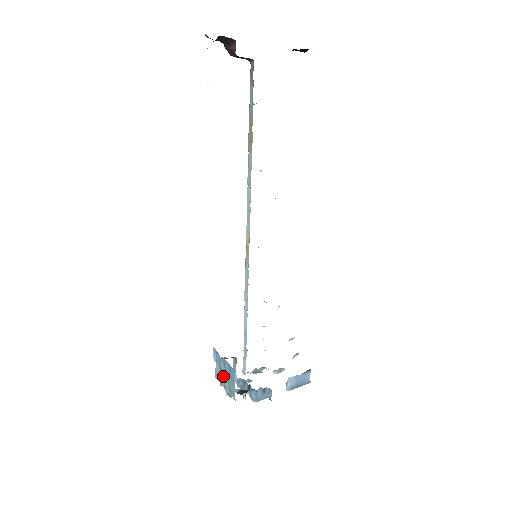
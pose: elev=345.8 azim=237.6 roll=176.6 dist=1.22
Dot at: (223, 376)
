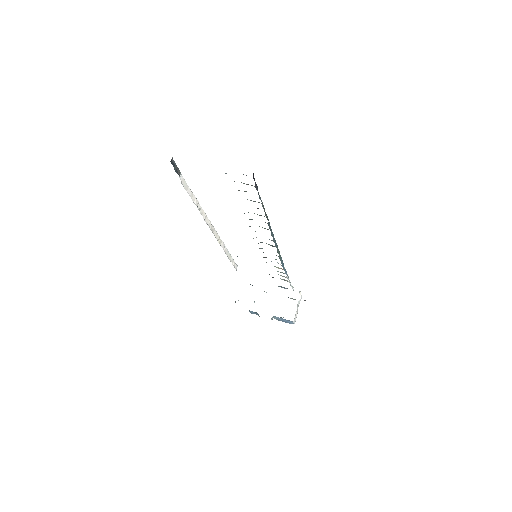
Dot at: occluded
